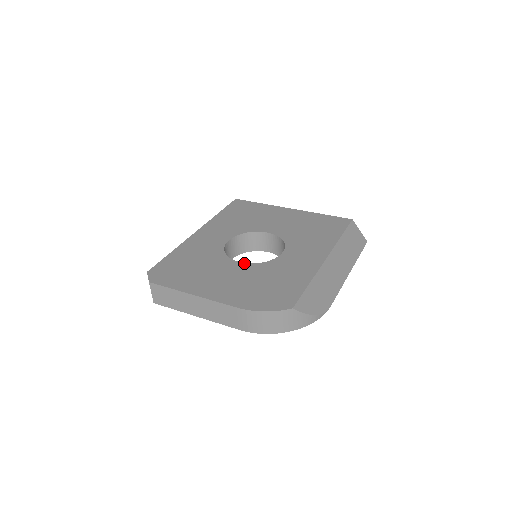
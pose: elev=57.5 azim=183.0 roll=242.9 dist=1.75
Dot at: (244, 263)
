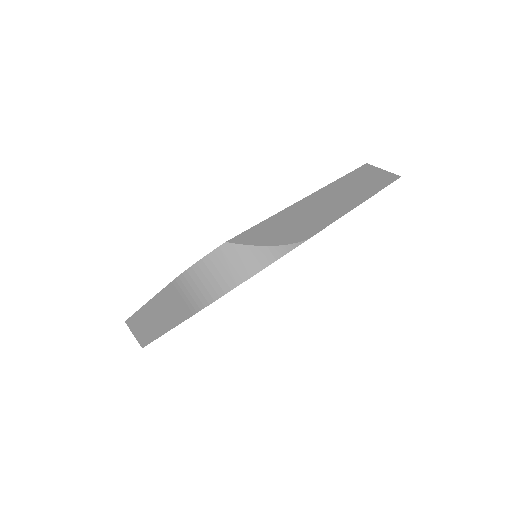
Dot at: occluded
